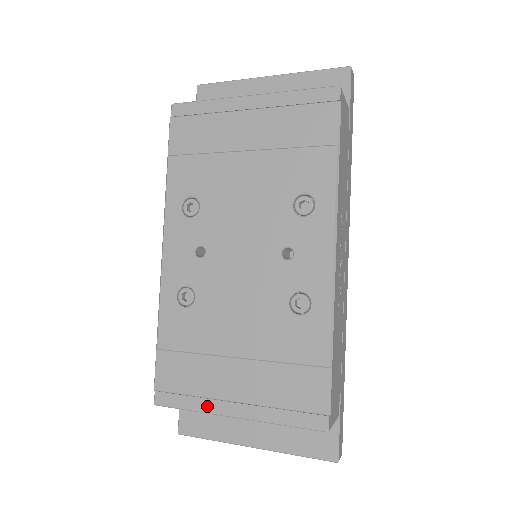
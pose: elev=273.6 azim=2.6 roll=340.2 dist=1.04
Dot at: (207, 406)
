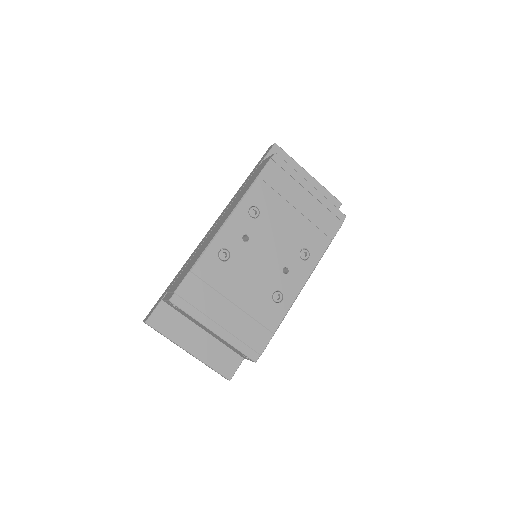
Dot at: (202, 319)
